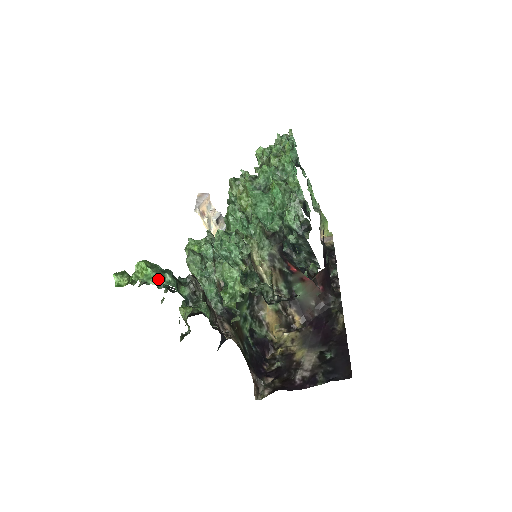
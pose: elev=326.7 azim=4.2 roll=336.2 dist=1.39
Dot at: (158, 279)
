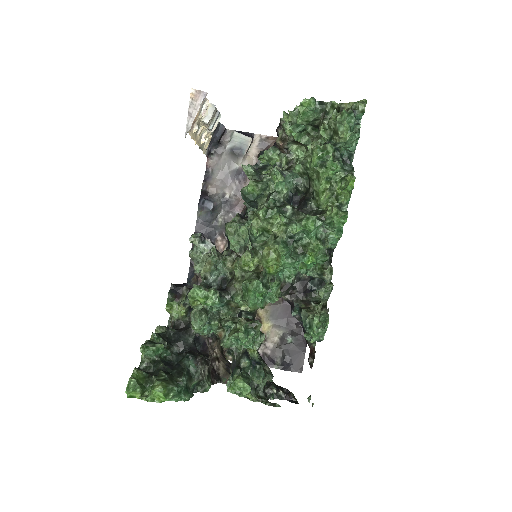
Dot at: (174, 399)
